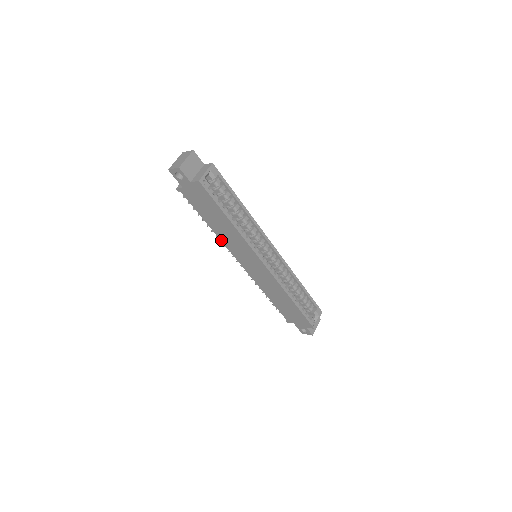
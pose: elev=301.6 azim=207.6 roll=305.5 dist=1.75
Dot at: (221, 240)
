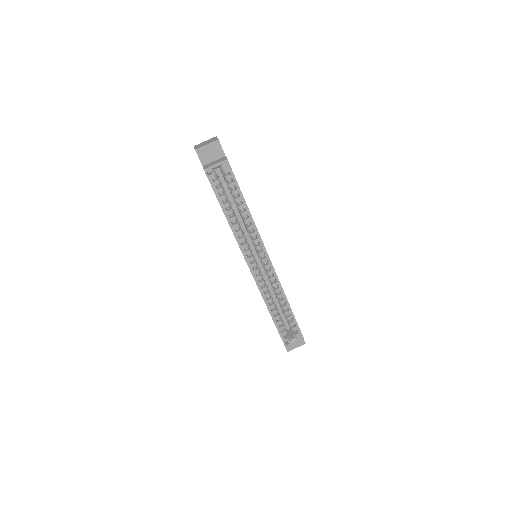
Dot at: occluded
